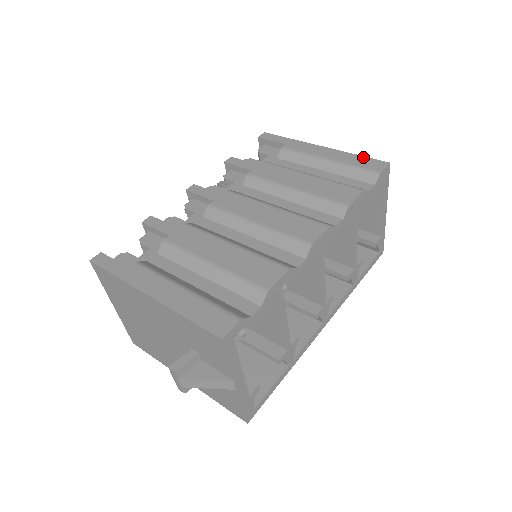
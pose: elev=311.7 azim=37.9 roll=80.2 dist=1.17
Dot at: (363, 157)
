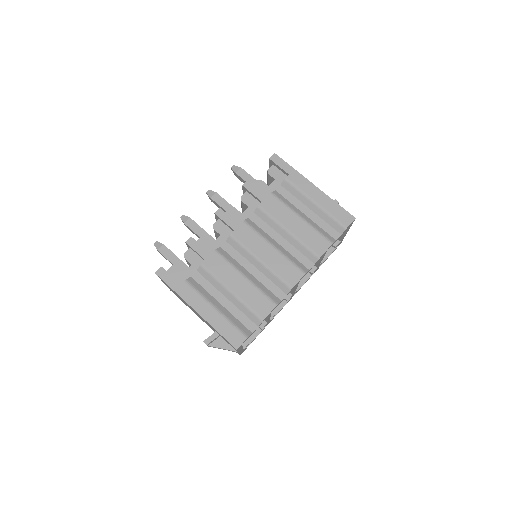
Dot at: (340, 207)
